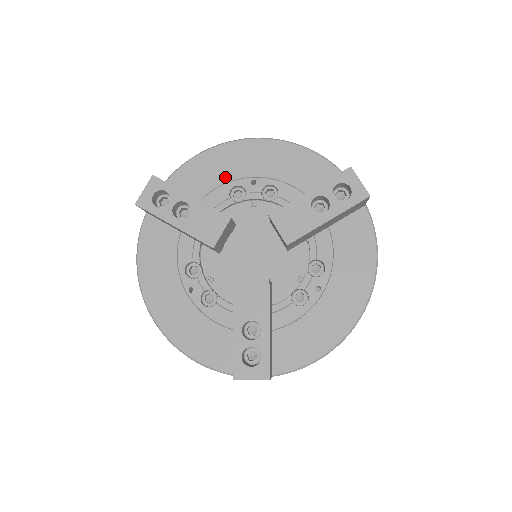
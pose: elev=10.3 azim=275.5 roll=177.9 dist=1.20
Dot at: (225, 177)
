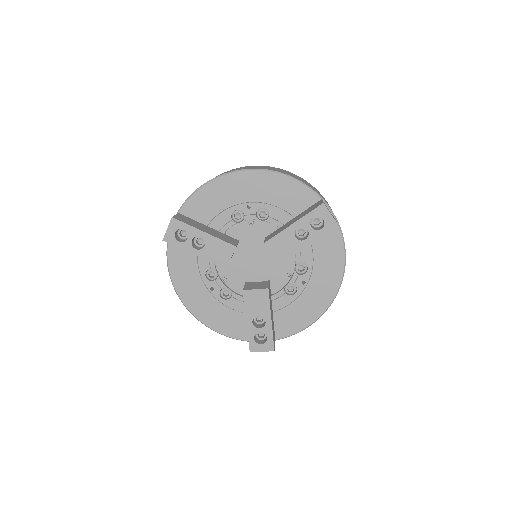
Dot at: (226, 204)
